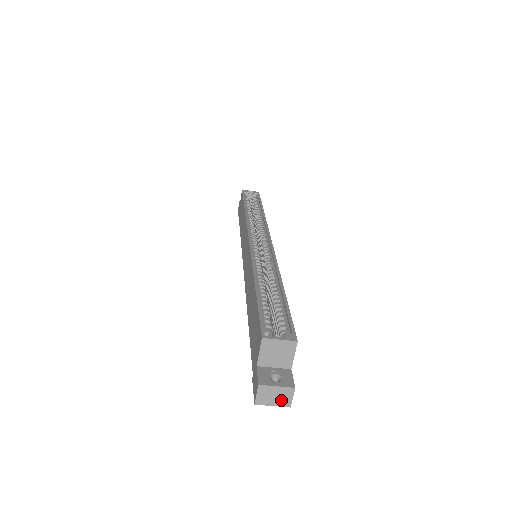
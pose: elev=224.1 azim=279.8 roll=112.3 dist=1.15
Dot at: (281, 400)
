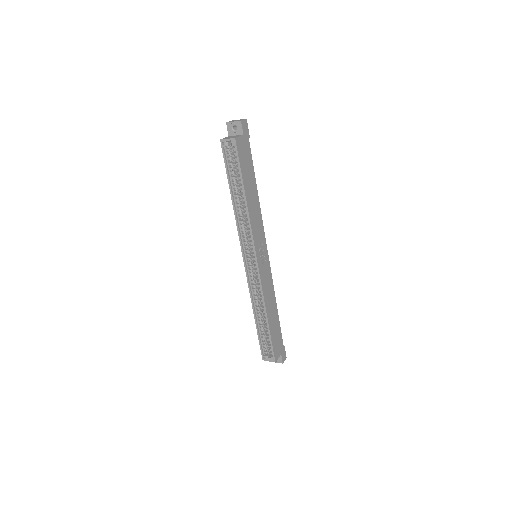
Dot at: occluded
